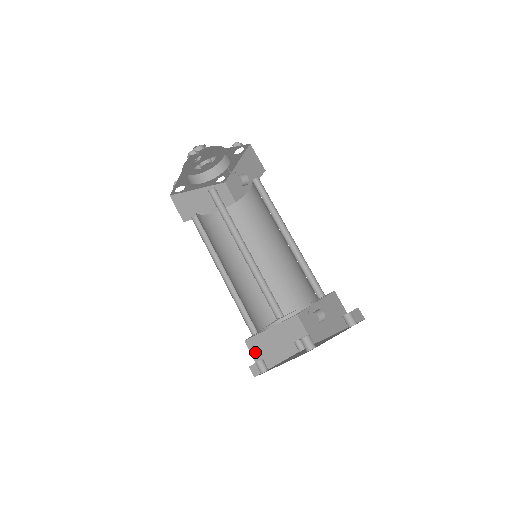
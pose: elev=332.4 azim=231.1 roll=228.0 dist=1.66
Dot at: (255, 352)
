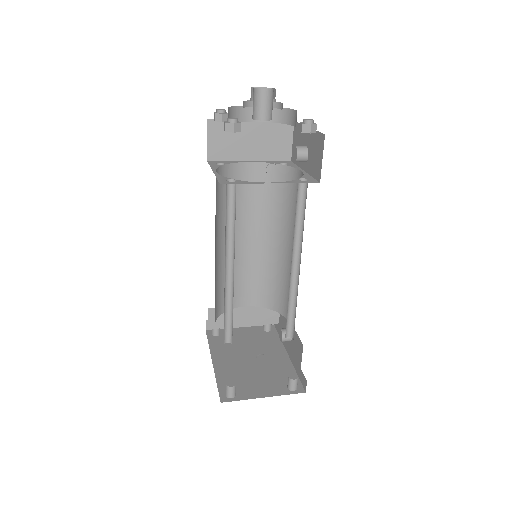
Dot at: (213, 321)
